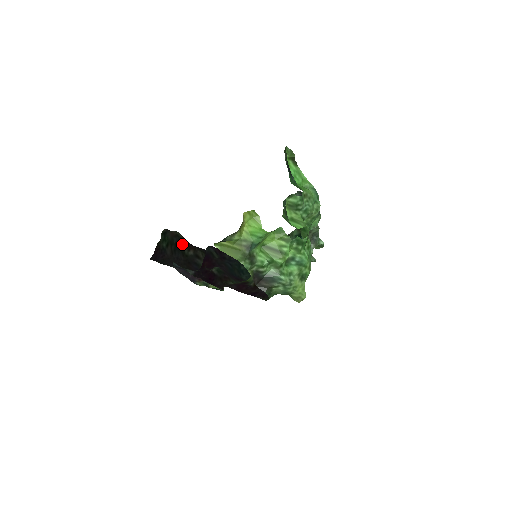
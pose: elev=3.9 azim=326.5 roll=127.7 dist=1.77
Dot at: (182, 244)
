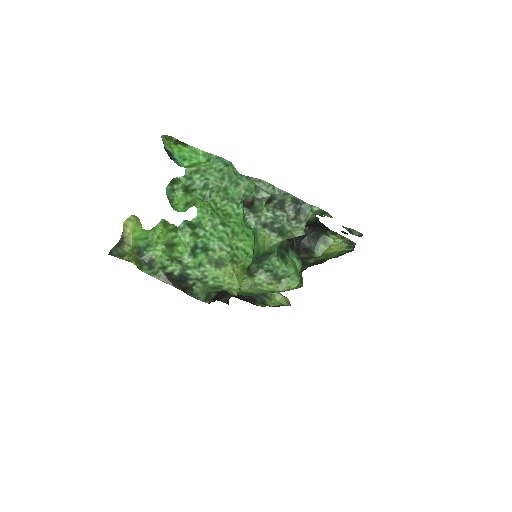
Dot at: occluded
